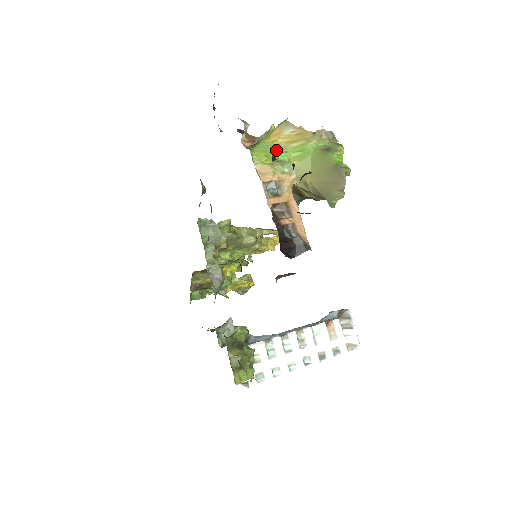
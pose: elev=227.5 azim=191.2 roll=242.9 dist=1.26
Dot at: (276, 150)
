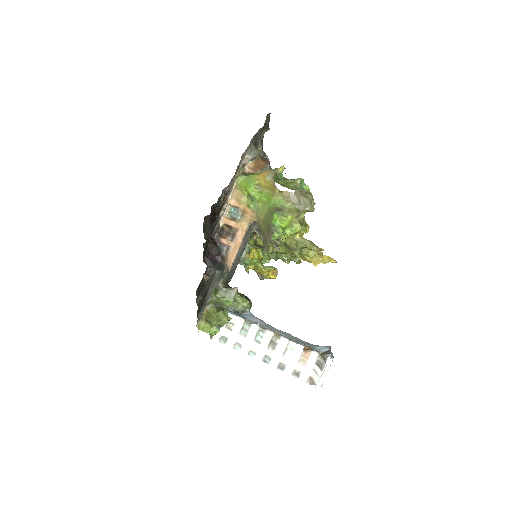
Dot at: (257, 187)
